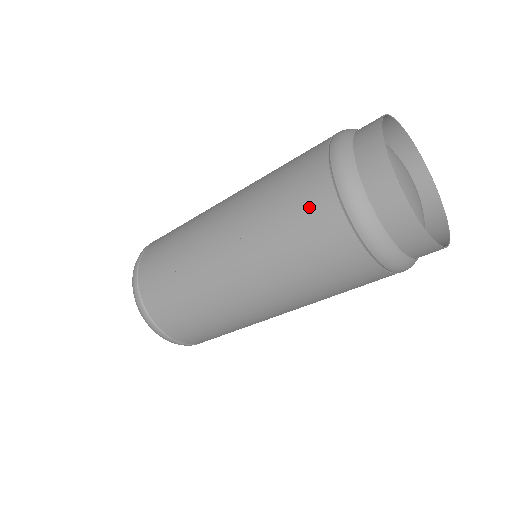
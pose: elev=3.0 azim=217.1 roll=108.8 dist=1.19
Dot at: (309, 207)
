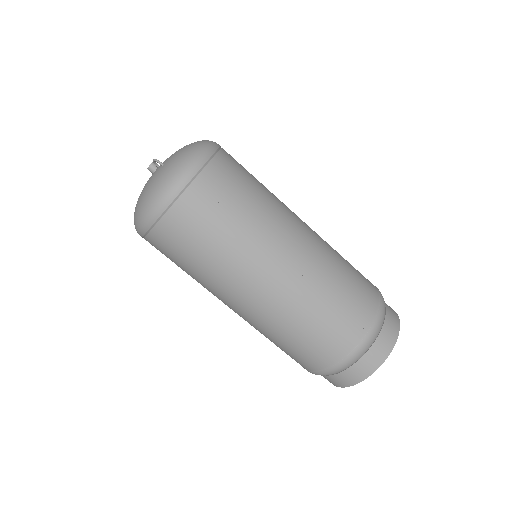
Dot at: (349, 319)
